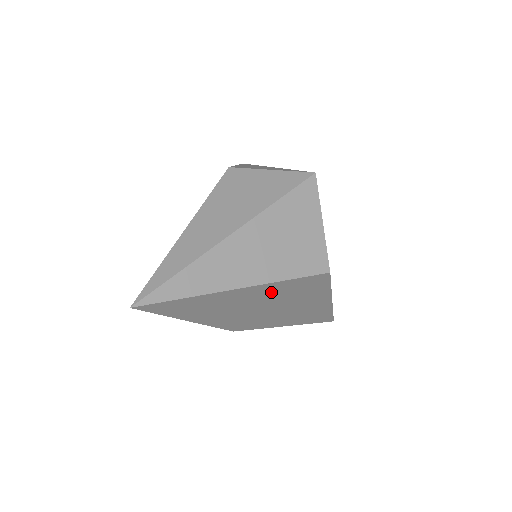
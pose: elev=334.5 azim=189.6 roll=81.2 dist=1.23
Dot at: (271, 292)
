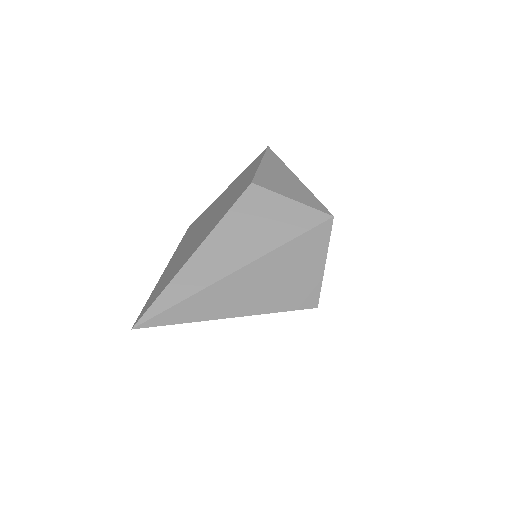
Dot at: occluded
